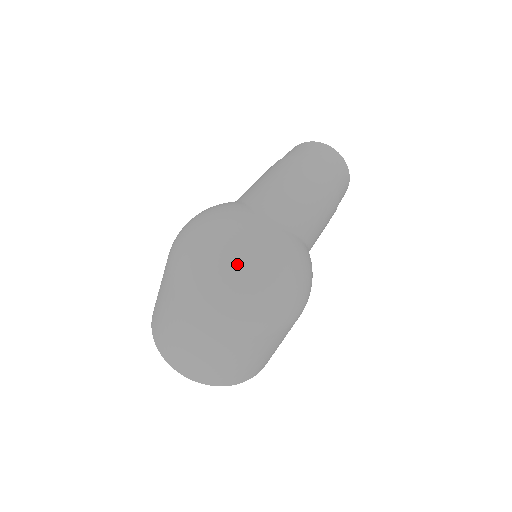
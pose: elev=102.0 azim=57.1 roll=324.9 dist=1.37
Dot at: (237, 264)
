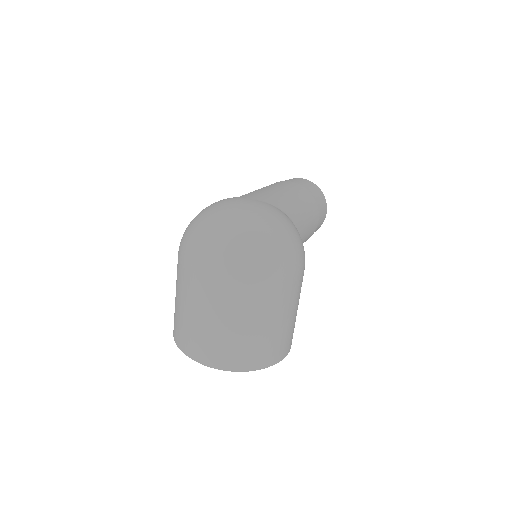
Dot at: (231, 221)
